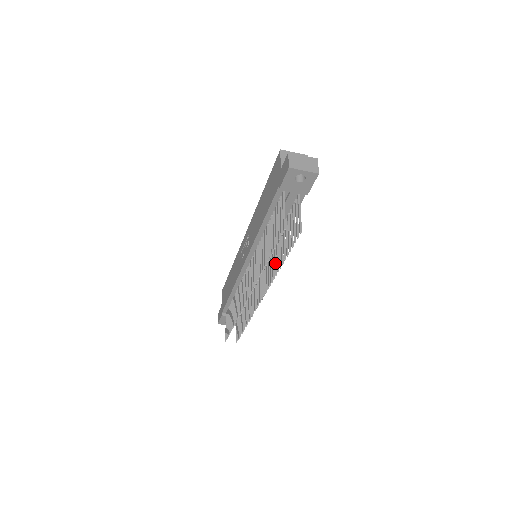
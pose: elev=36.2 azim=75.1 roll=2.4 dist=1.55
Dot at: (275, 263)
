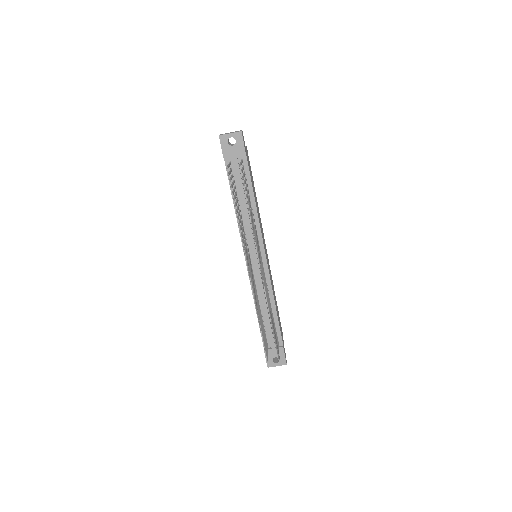
Dot at: (252, 225)
